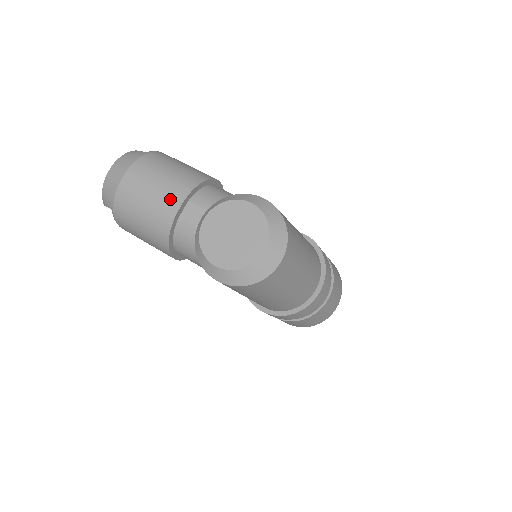
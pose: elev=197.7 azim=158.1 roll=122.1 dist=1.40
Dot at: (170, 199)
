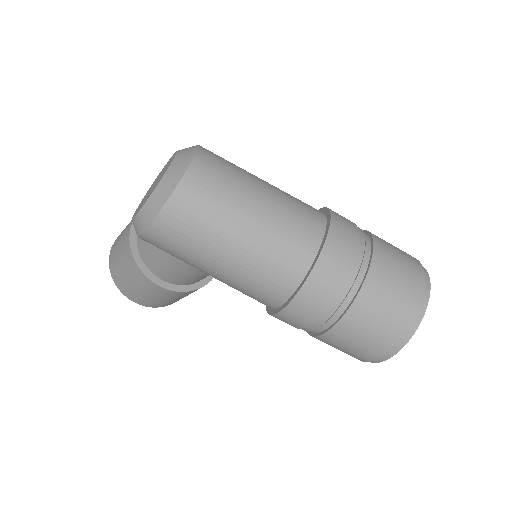
Dot at: occluded
